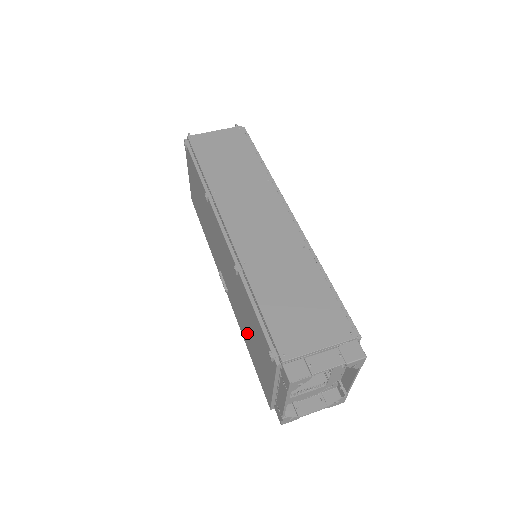
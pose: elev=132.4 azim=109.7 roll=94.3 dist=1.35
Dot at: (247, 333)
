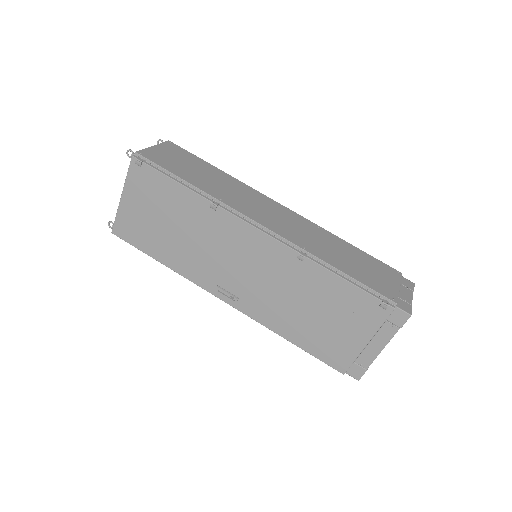
Dot at: (300, 320)
